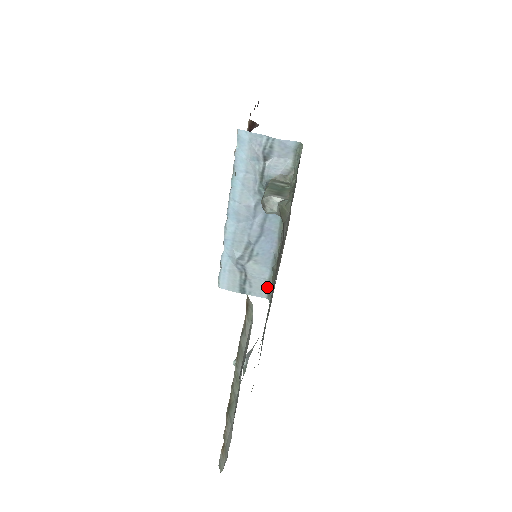
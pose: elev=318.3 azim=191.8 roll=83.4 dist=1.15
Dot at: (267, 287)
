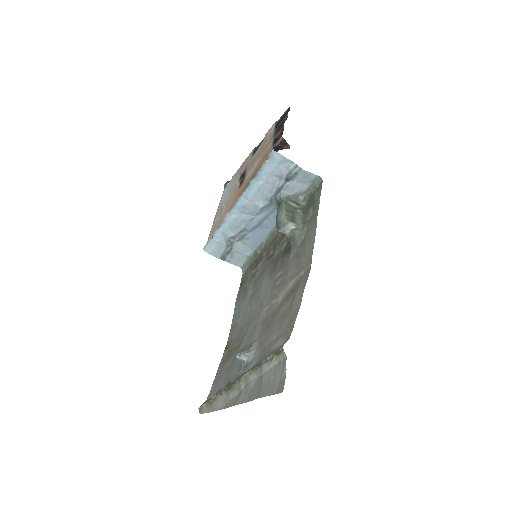
Dot at: (245, 261)
